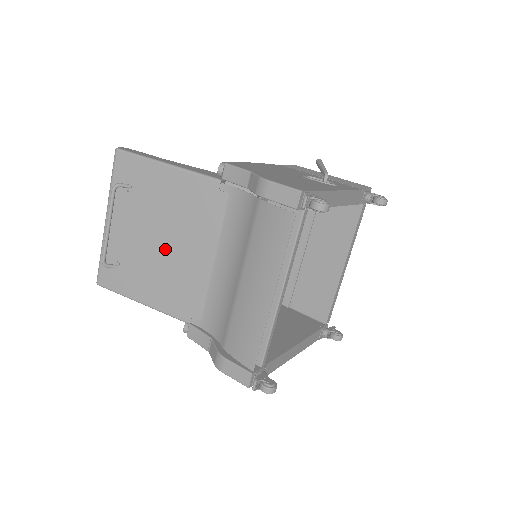
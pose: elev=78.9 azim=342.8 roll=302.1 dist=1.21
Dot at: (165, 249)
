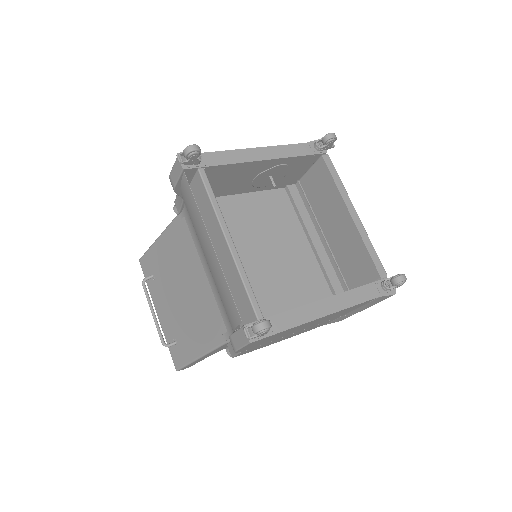
Dot at: (184, 297)
